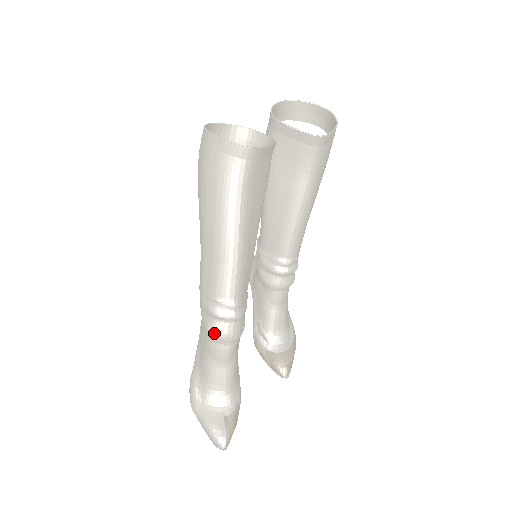
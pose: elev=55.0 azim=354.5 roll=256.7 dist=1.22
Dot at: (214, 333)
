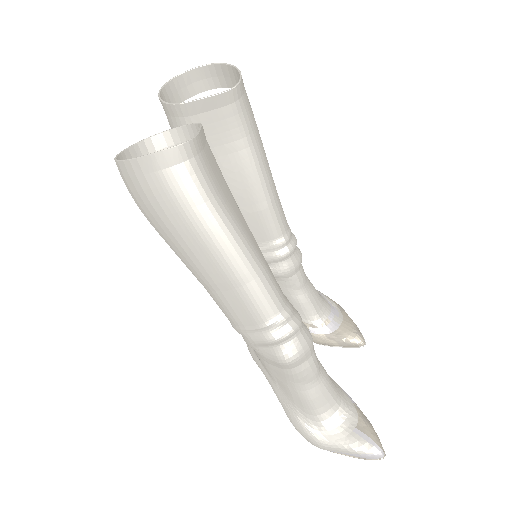
Dot at: (290, 358)
